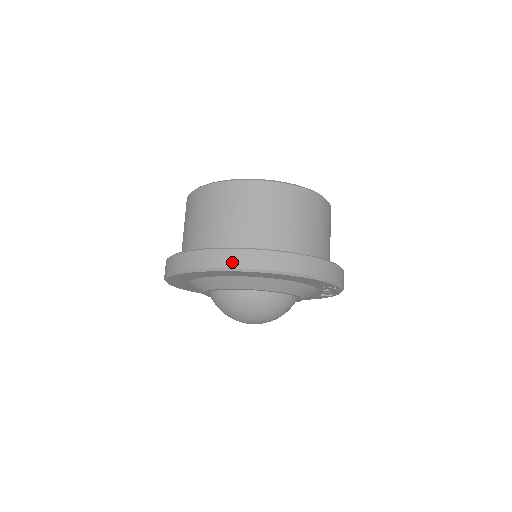
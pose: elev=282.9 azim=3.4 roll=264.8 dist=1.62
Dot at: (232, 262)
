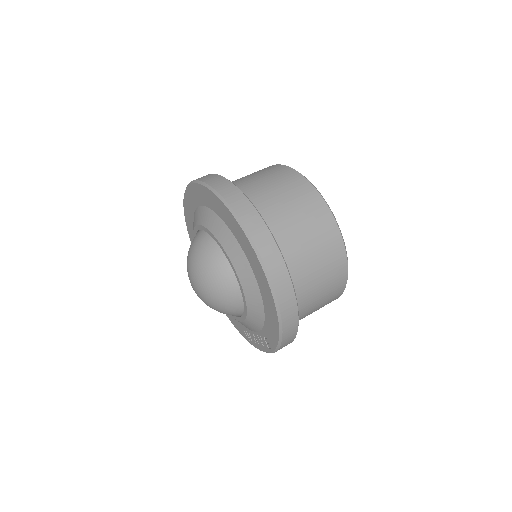
Dot at: (266, 253)
